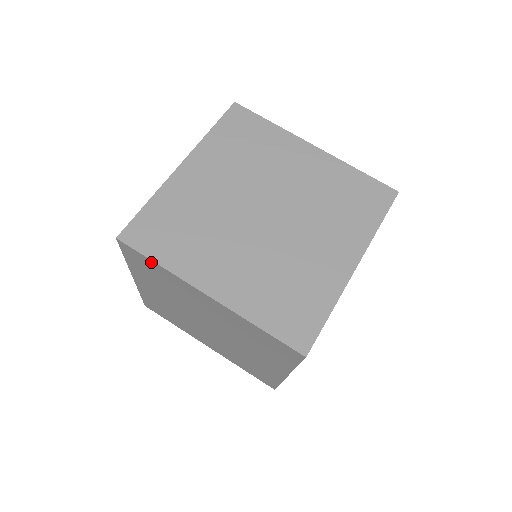
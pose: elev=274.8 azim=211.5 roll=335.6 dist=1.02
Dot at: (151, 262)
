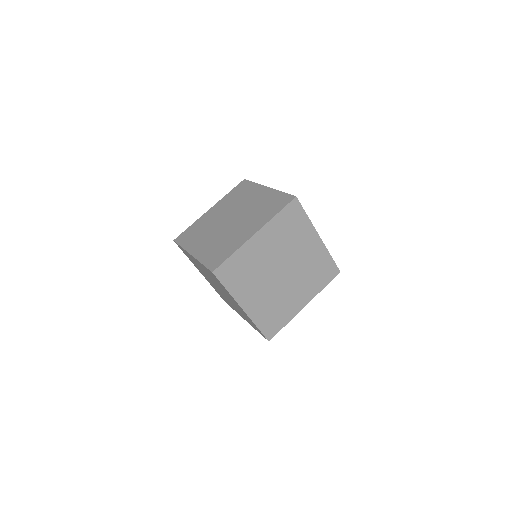
Dot at: occluded
